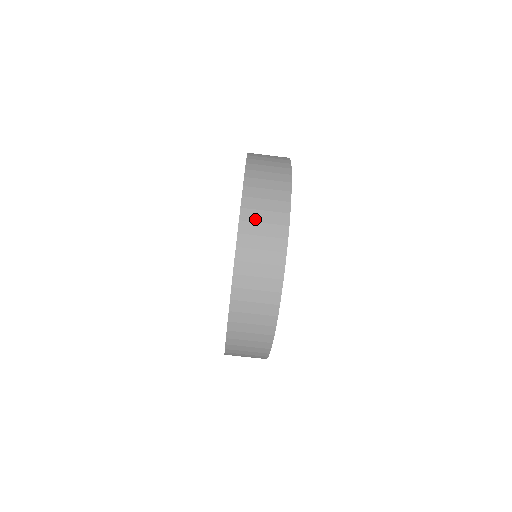
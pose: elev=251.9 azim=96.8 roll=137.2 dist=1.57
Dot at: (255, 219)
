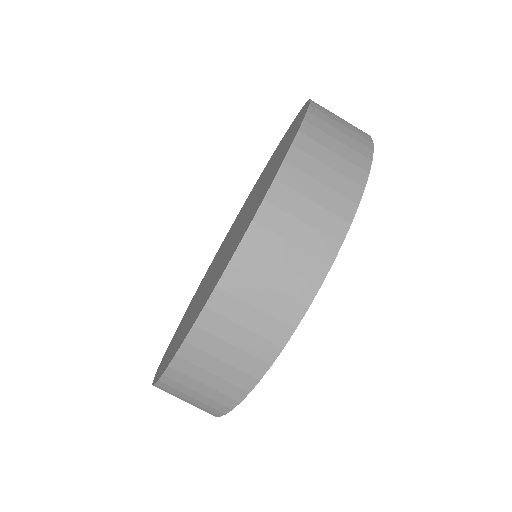
Dot at: (210, 350)
